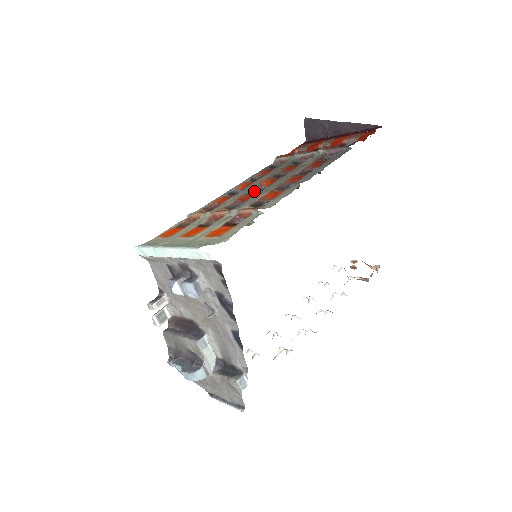
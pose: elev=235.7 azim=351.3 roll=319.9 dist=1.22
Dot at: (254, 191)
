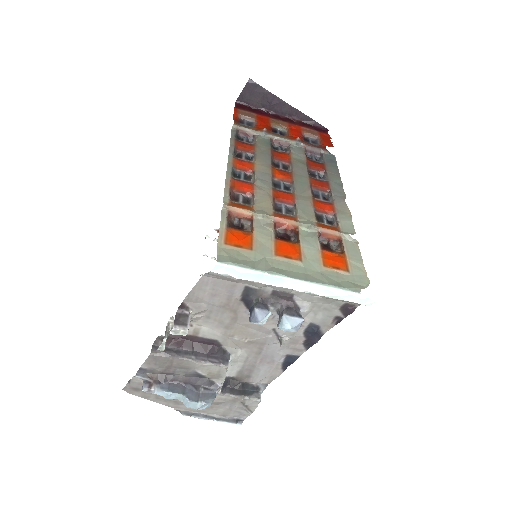
Dot at: (274, 184)
